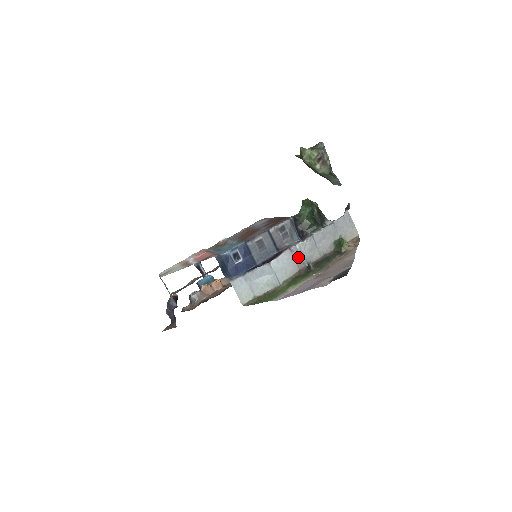
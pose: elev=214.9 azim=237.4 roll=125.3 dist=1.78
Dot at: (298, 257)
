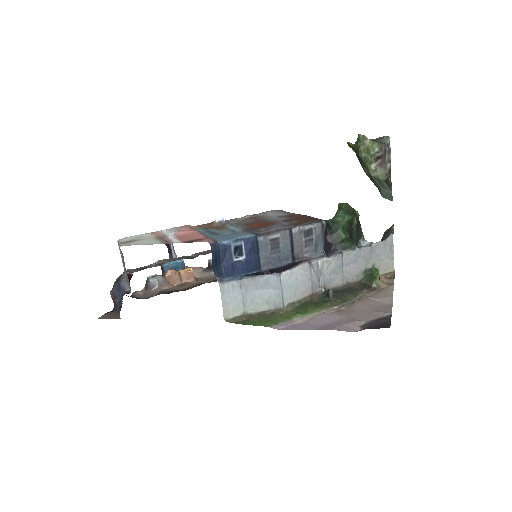
Dot at: (316, 276)
